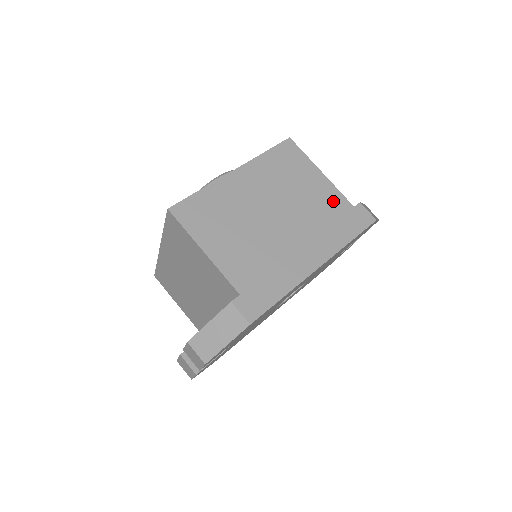
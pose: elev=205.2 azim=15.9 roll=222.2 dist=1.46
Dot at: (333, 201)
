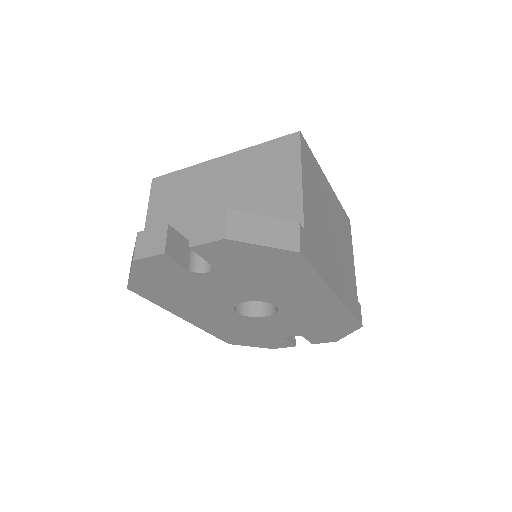
Dot at: (353, 280)
